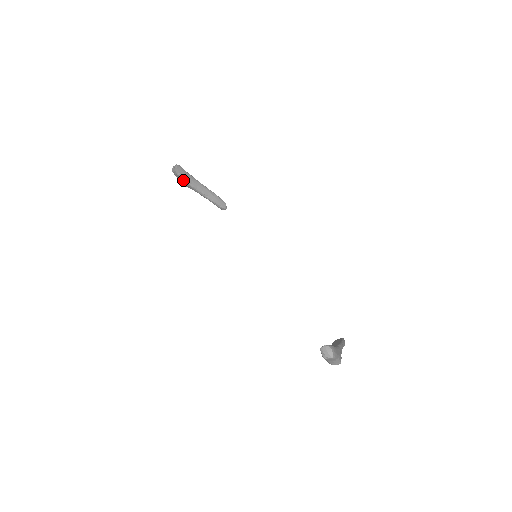
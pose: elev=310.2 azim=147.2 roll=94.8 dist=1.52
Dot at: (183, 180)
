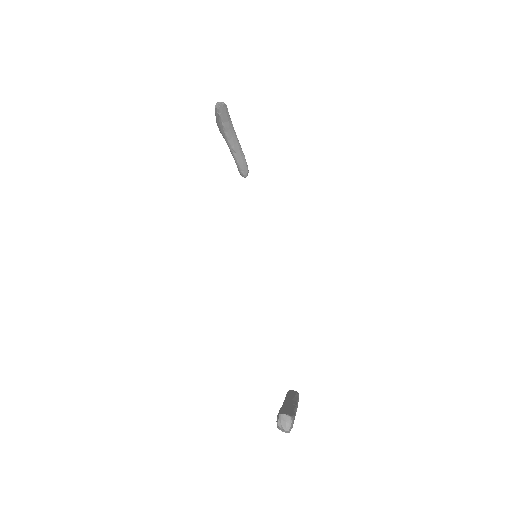
Dot at: (221, 123)
